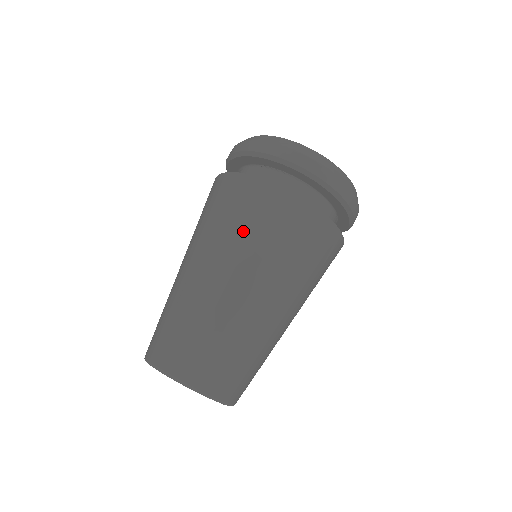
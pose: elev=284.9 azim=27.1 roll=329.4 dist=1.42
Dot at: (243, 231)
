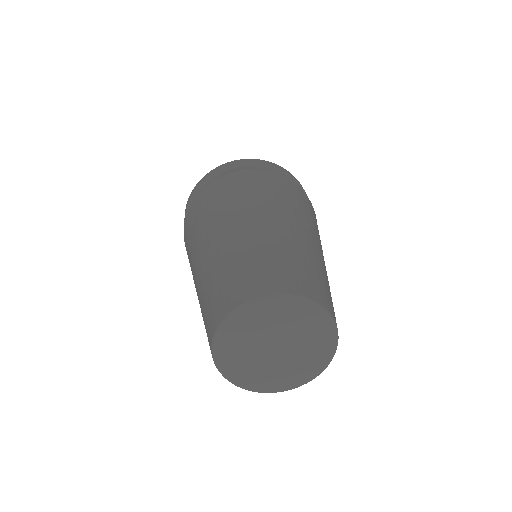
Dot at: (275, 196)
